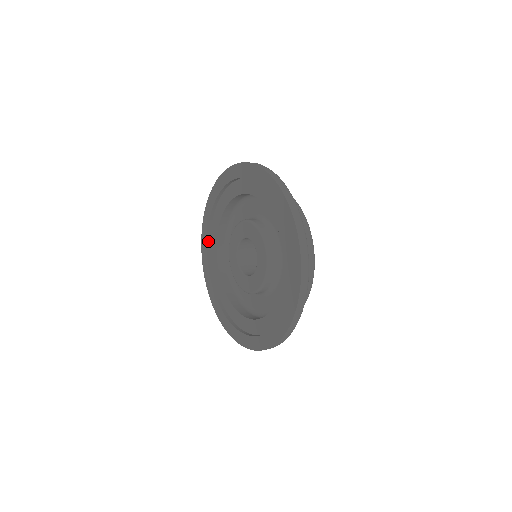
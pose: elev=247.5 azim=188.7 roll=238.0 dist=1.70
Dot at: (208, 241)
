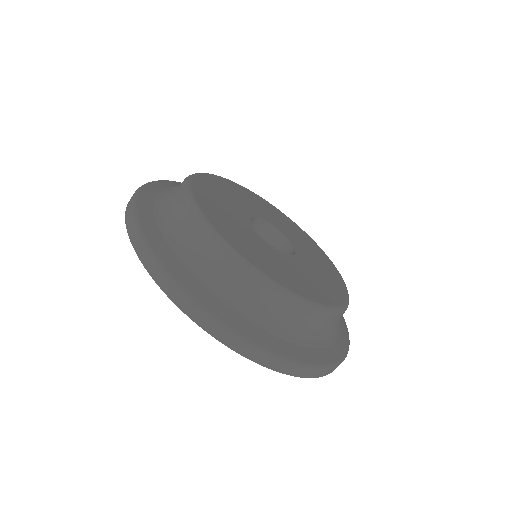
Dot at: occluded
